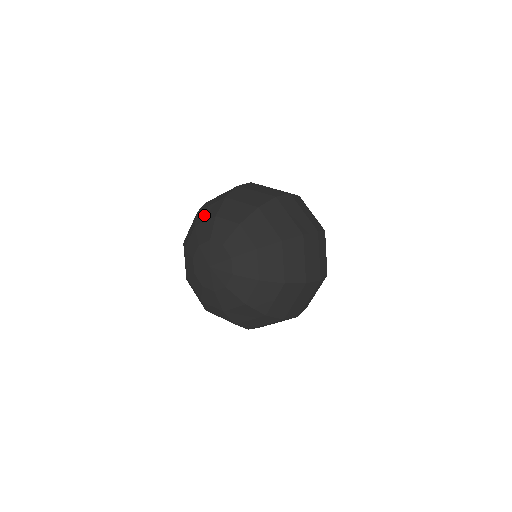
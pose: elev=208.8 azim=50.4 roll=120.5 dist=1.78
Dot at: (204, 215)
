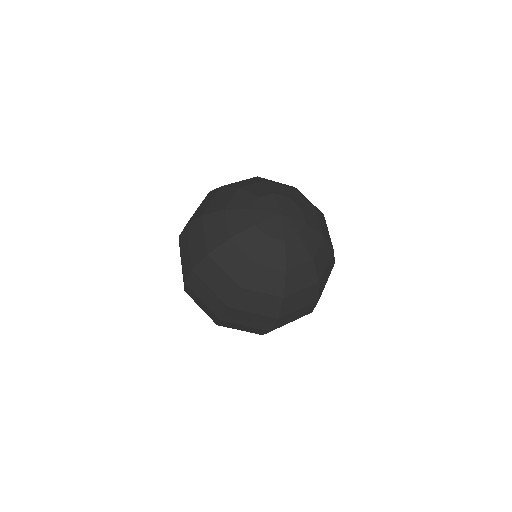
Dot at: occluded
